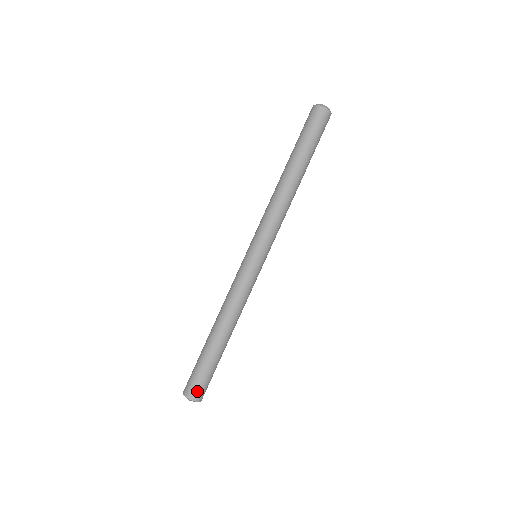
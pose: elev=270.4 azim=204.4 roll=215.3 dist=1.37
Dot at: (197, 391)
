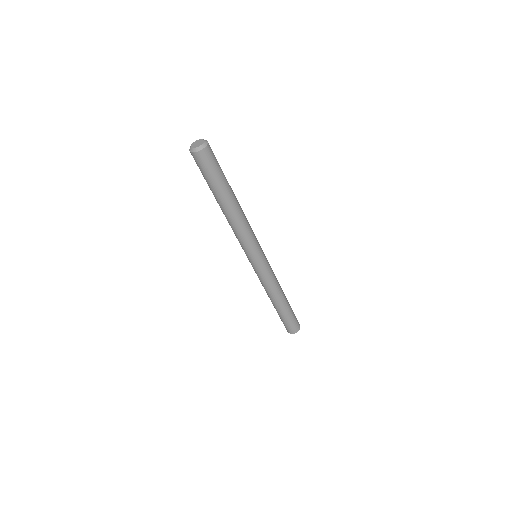
Dot at: (290, 330)
